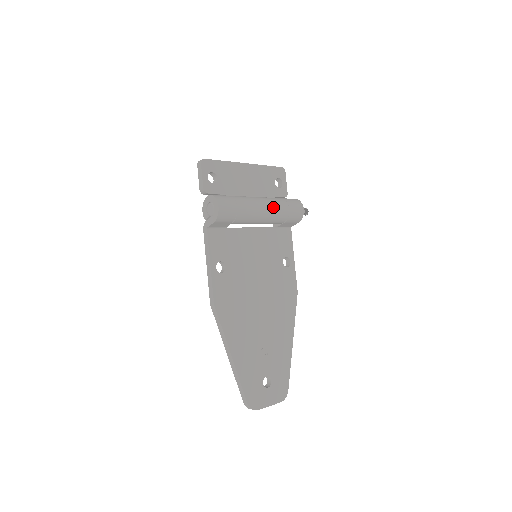
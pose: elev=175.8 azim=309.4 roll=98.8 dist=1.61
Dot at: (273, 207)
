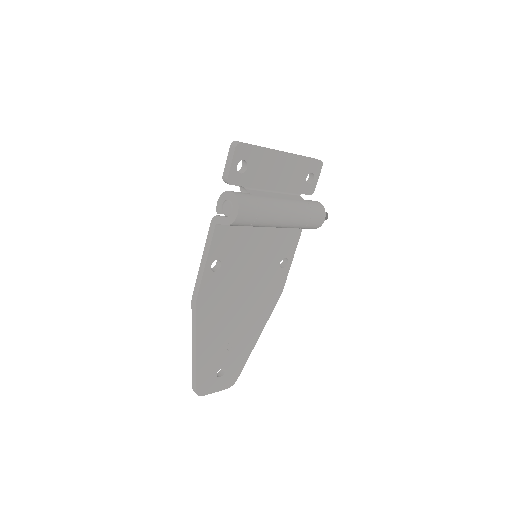
Dot at: (295, 216)
